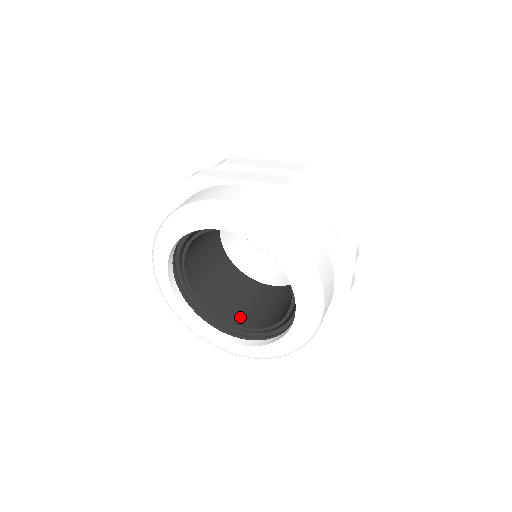
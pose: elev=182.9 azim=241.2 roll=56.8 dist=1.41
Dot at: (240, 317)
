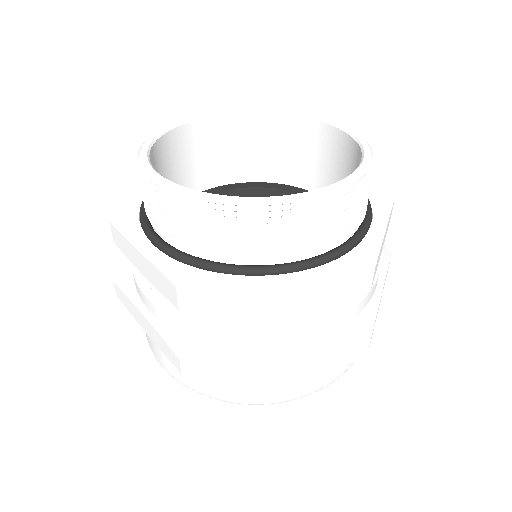
Dot at: occluded
